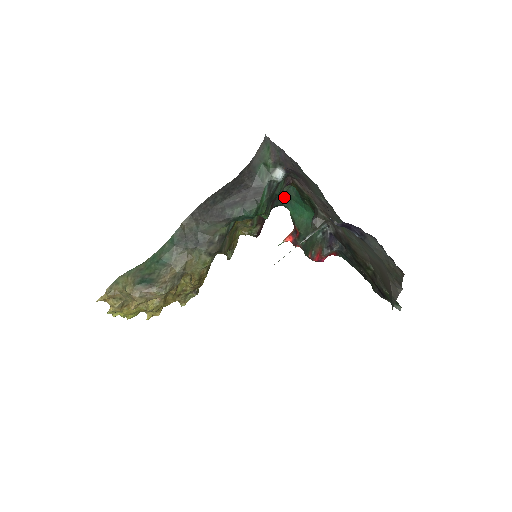
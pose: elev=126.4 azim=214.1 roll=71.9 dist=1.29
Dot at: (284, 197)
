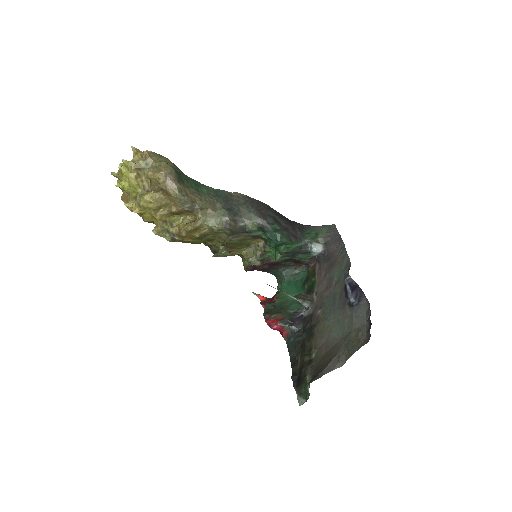
Dot at: (291, 273)
